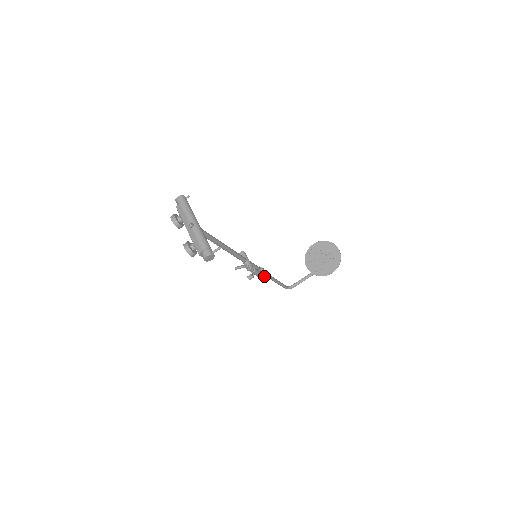
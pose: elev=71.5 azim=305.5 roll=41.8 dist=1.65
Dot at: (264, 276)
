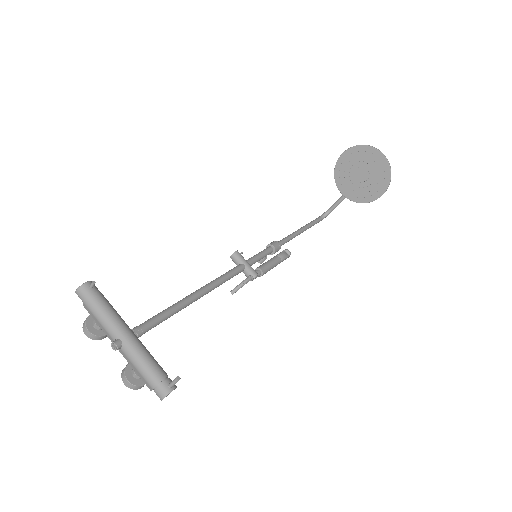
Dot at: (280, 260)
